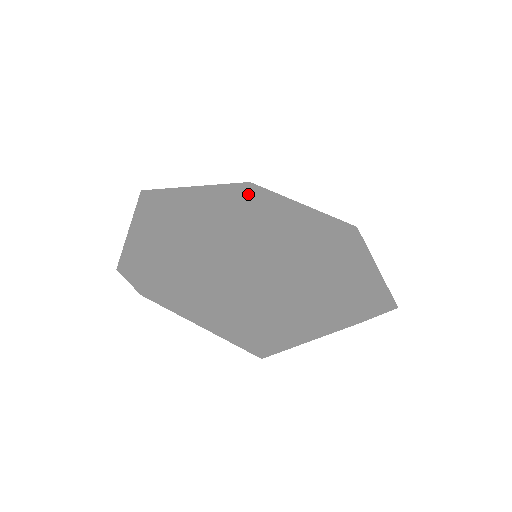
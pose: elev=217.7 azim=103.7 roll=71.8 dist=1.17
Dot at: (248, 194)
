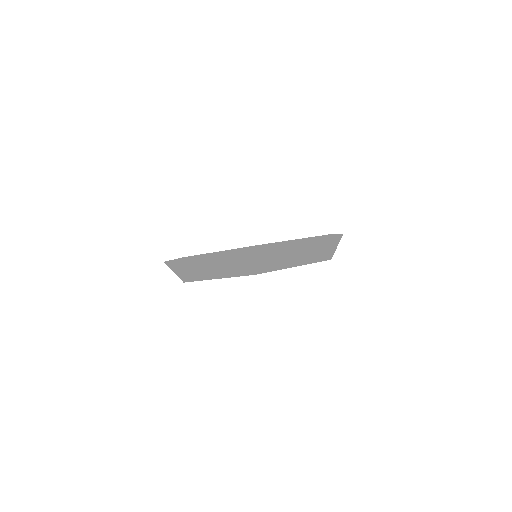
Dot at: occluded
